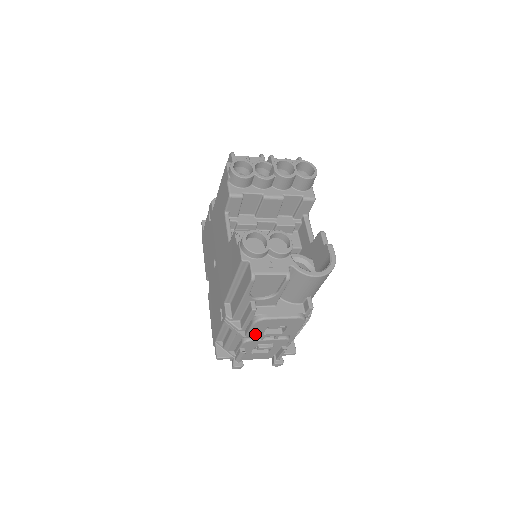
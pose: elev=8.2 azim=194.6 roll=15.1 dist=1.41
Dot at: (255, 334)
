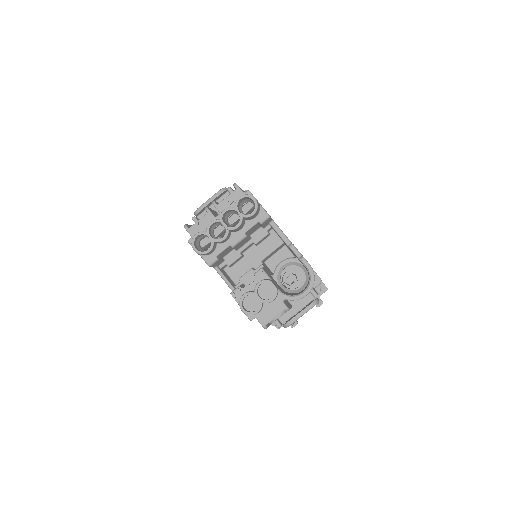
Dot at: occluded
